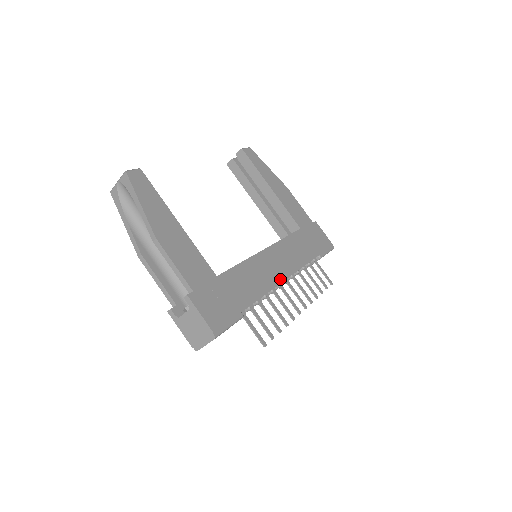
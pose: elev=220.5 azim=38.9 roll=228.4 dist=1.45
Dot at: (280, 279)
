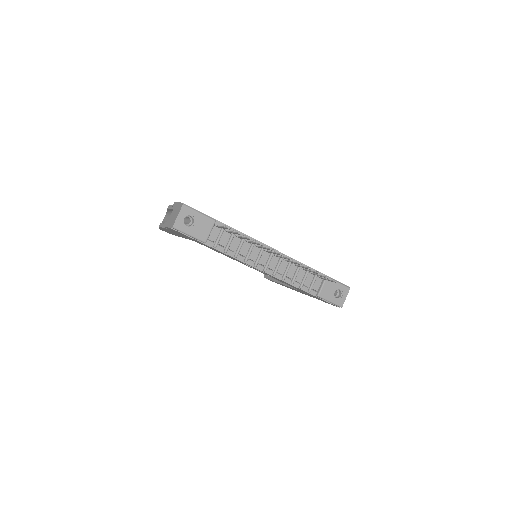
Dot at: (266, 245)
